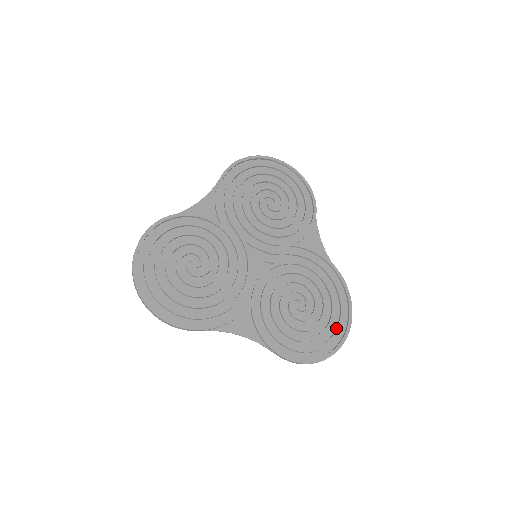
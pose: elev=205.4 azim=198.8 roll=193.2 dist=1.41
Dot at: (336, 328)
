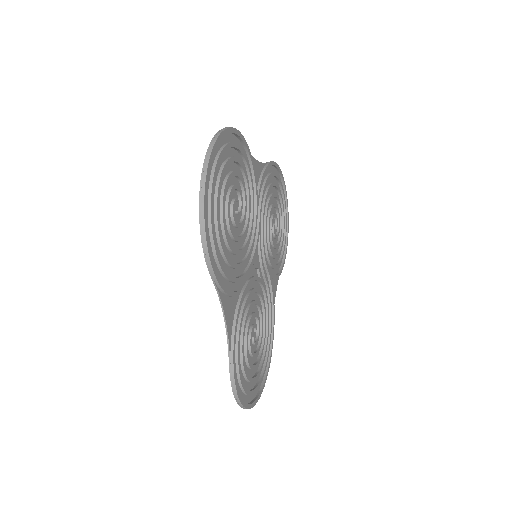
Dot at: (258, 383)
